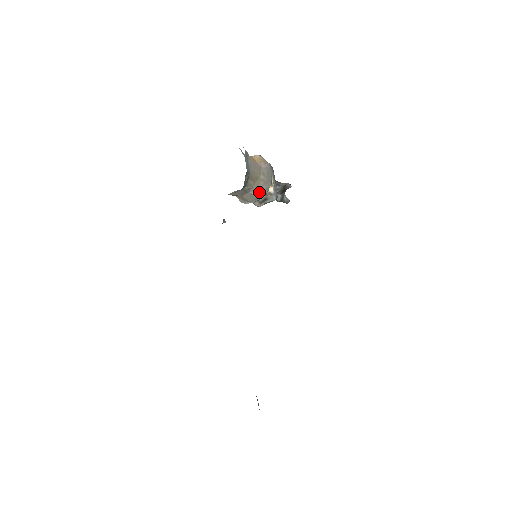
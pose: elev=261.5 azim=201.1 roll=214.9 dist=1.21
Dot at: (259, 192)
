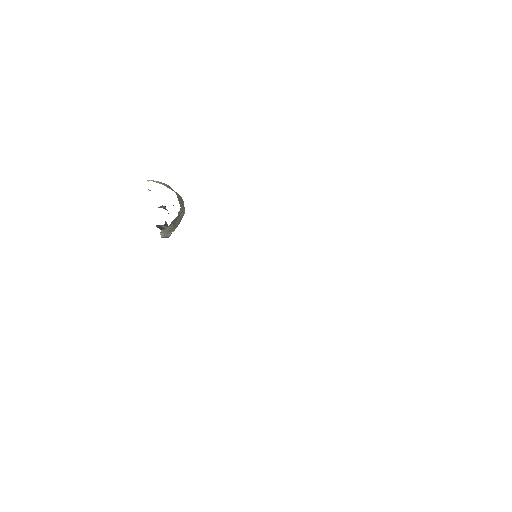
Dot at: (182, 212)
